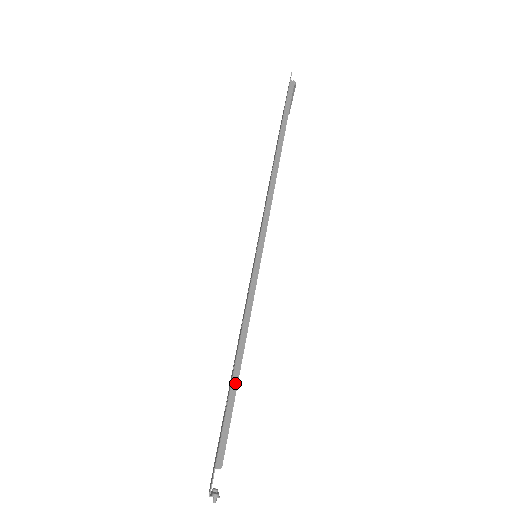
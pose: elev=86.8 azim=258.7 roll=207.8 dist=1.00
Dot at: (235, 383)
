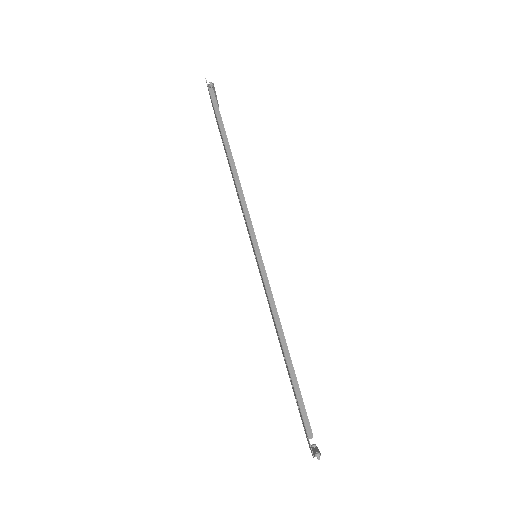
Dot at: (292, 372)
